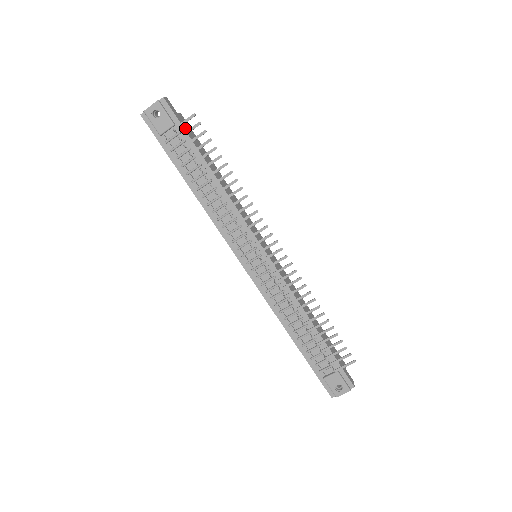
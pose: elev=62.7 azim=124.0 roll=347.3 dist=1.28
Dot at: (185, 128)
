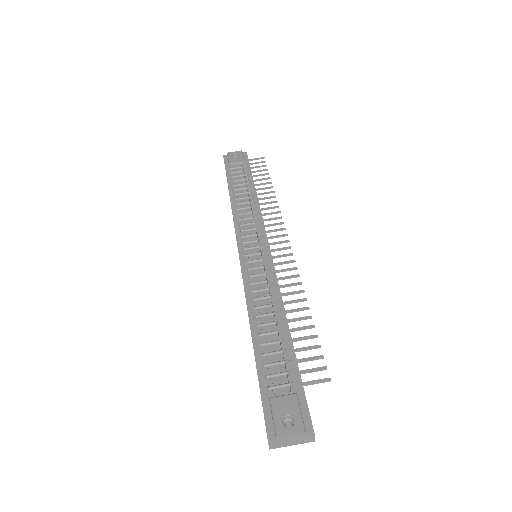
Dot at: occluded
